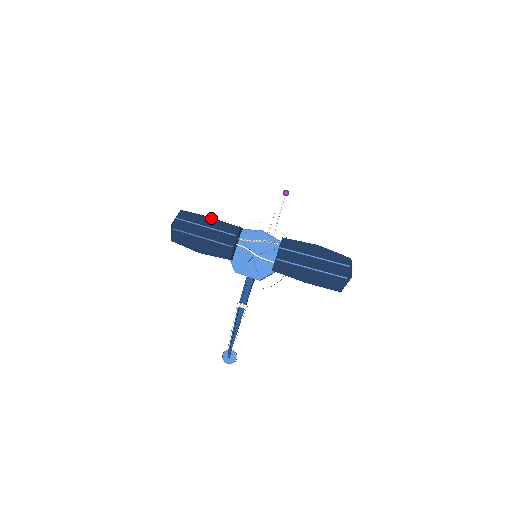
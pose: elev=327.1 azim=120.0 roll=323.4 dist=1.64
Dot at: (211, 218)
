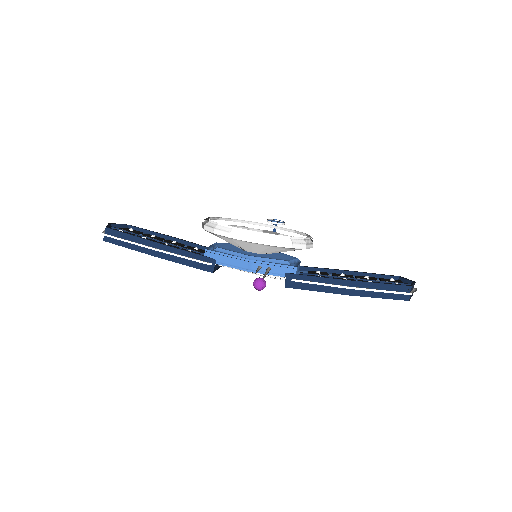
Dot at: occluded
